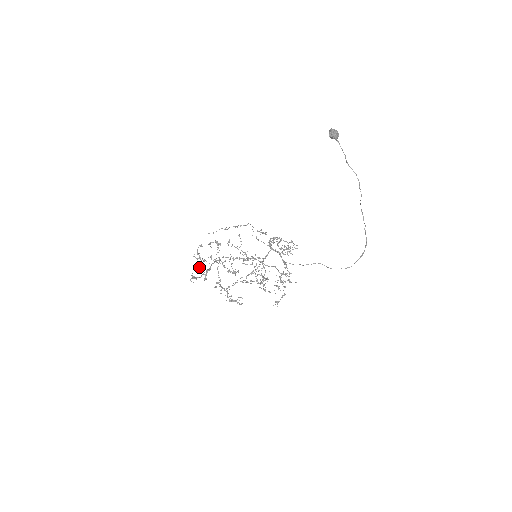
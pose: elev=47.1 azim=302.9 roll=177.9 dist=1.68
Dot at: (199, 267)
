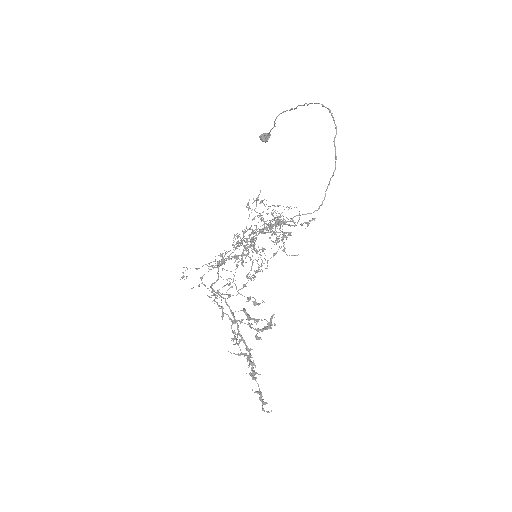
Dot at: (253, 370)
